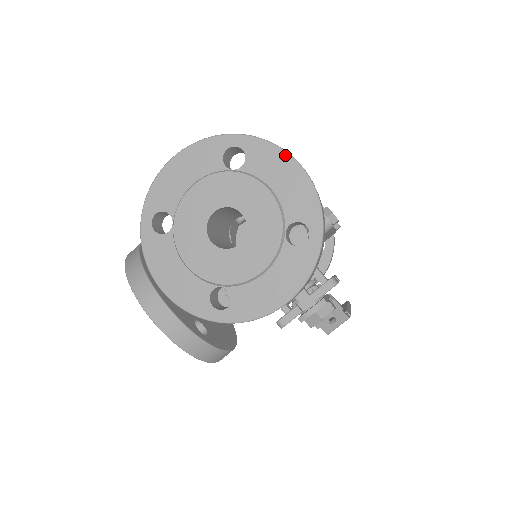
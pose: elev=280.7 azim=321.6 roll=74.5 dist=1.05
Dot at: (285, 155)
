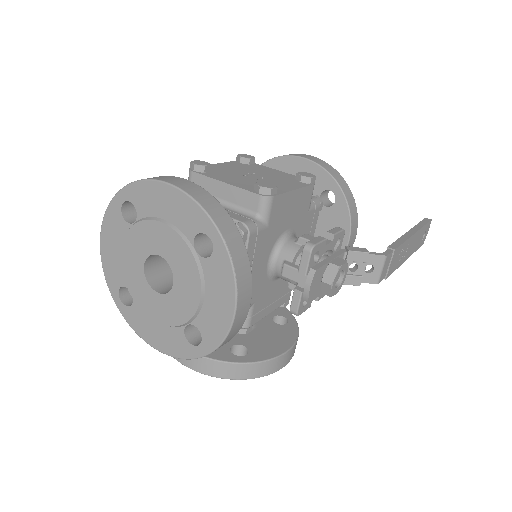
Dot at: (154, 183)
